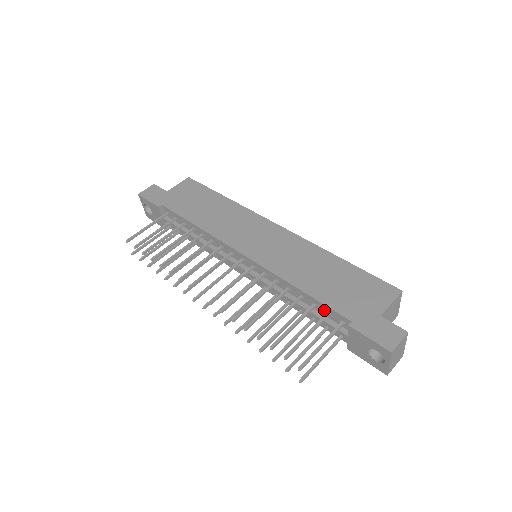
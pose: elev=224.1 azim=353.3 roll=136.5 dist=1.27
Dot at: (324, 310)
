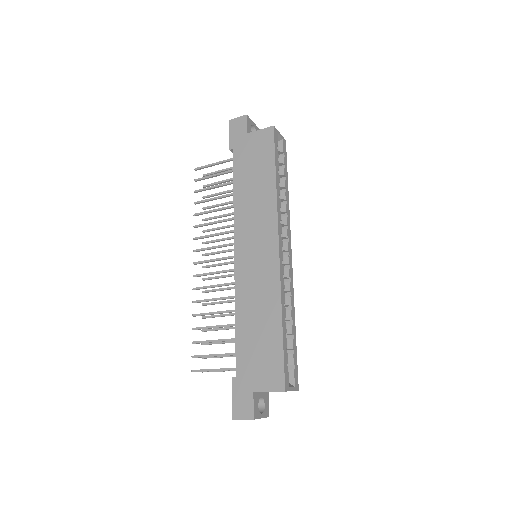
Dot at: occluded
